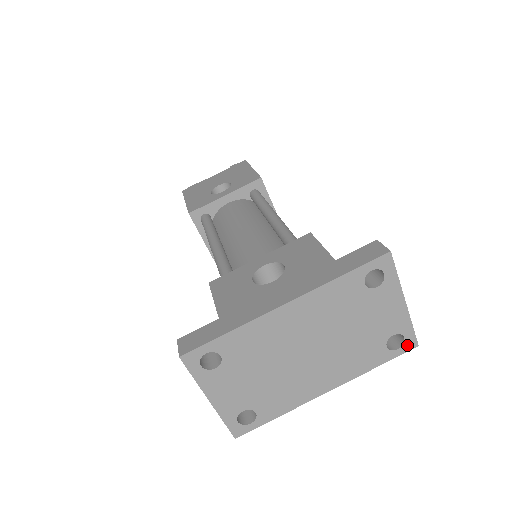
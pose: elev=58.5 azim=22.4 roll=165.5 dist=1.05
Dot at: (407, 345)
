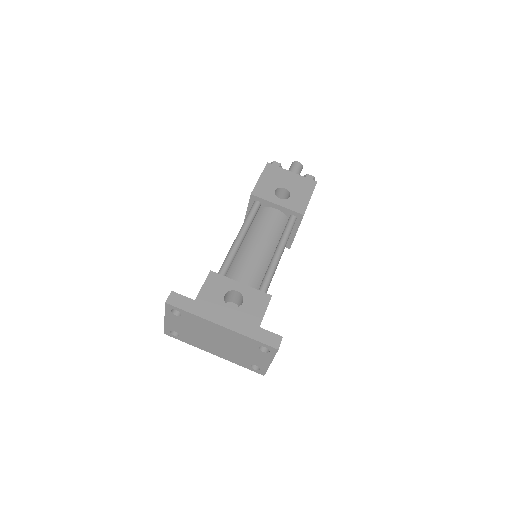
Dot at: (260, 372)
